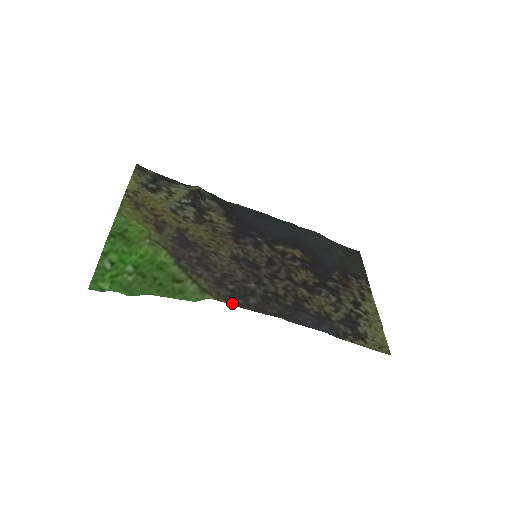
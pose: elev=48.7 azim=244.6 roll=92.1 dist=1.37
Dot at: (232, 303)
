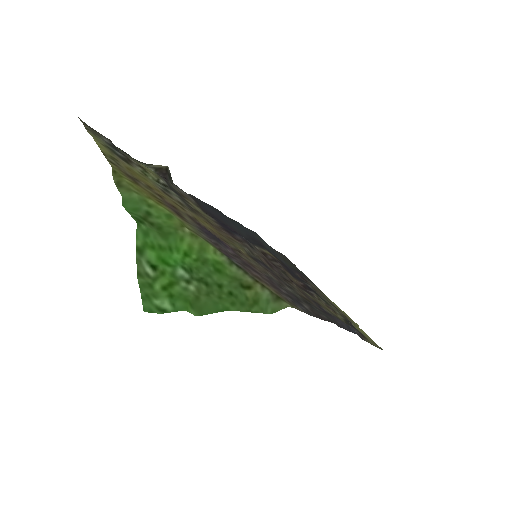
Dot at: (303, 310)
